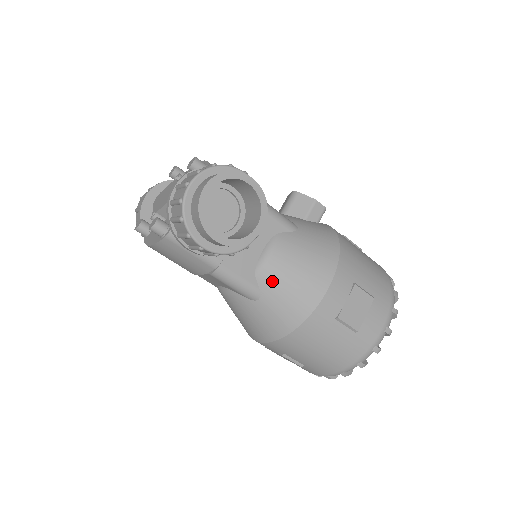
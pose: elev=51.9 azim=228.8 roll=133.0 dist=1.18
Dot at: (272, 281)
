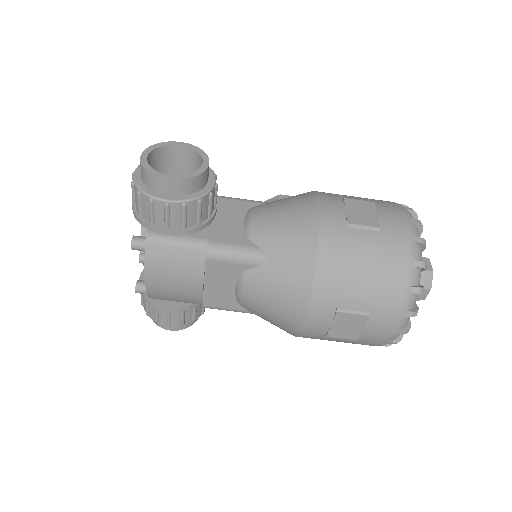
Dot at: (265, 233)
